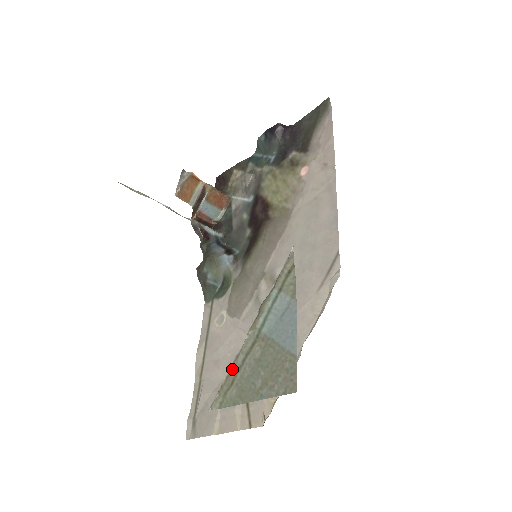
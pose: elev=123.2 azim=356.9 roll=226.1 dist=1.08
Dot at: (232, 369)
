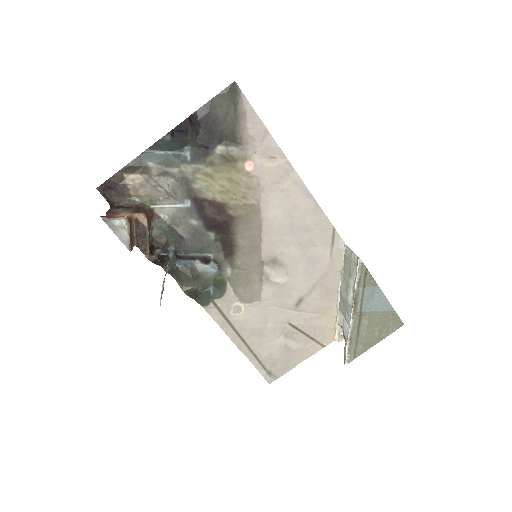
Dot at: (352, 339)
